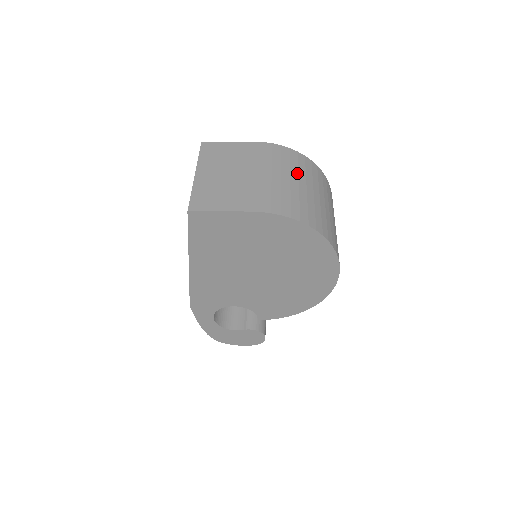
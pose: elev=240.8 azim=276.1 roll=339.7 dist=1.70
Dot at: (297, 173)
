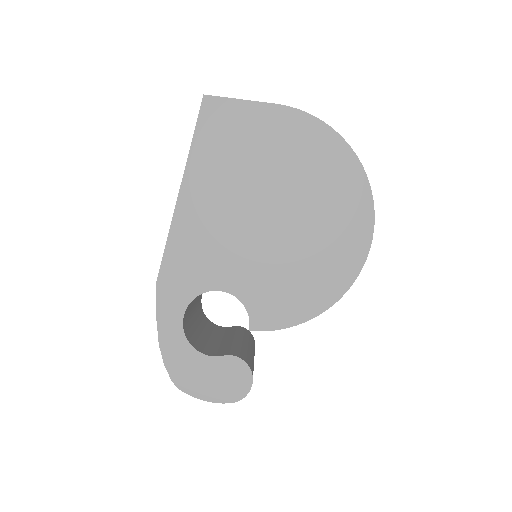
Dot at: occluded
